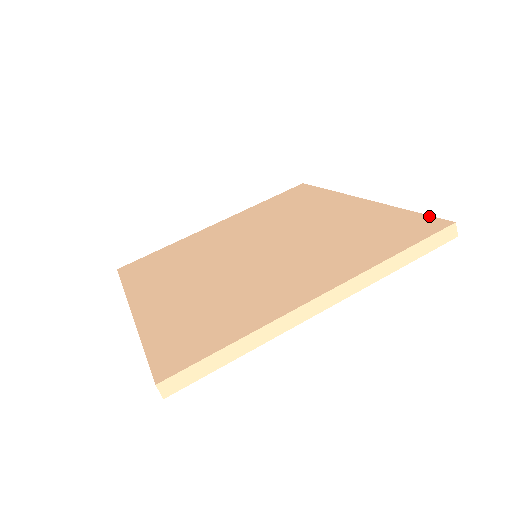
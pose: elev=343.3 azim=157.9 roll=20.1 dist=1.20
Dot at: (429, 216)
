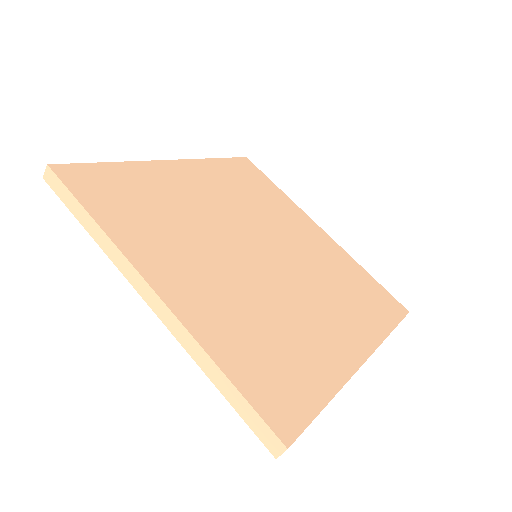
Dot at: (308, 422)
